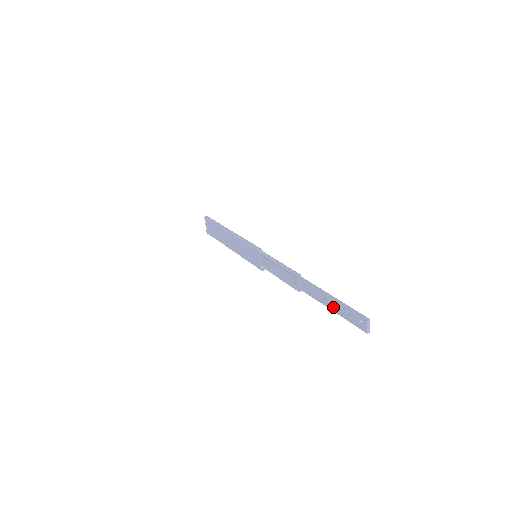
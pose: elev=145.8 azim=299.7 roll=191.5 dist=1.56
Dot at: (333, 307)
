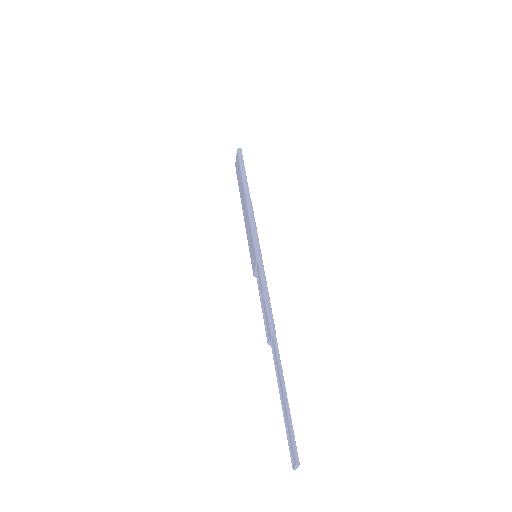
Dot at: (284, 403)
